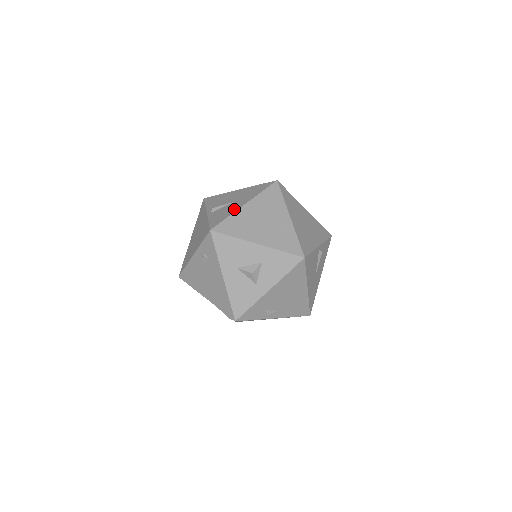
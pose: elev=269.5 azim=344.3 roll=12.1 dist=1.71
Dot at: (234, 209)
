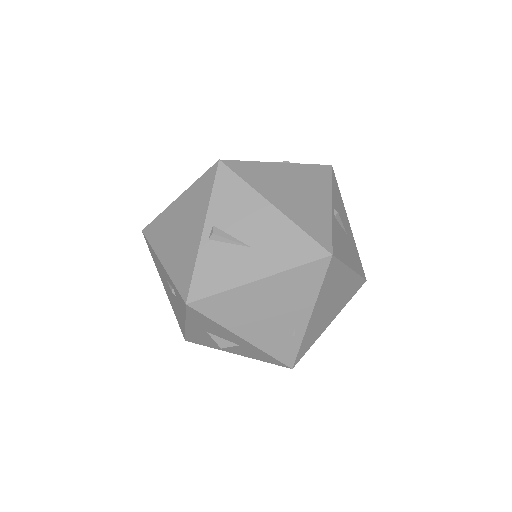
Dot at: (239, 278)
